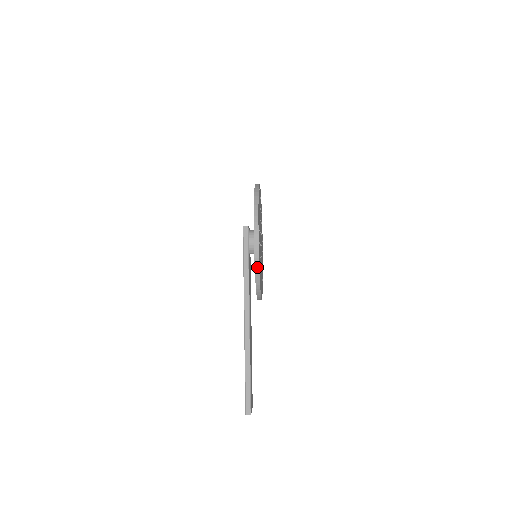
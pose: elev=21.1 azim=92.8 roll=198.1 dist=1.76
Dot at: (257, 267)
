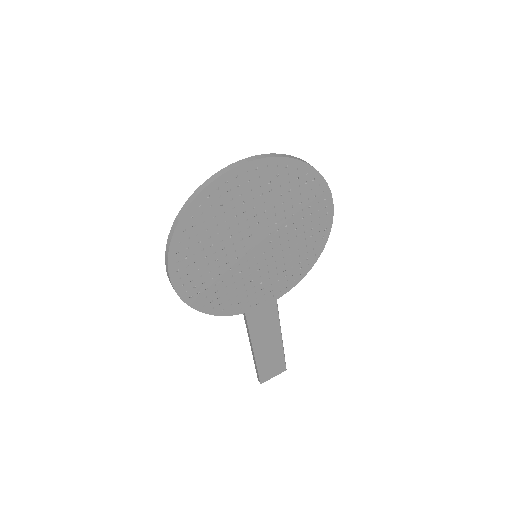
Dot at: (190, 305)
